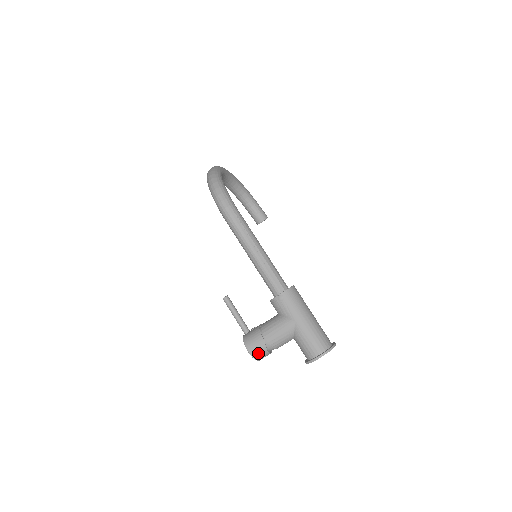
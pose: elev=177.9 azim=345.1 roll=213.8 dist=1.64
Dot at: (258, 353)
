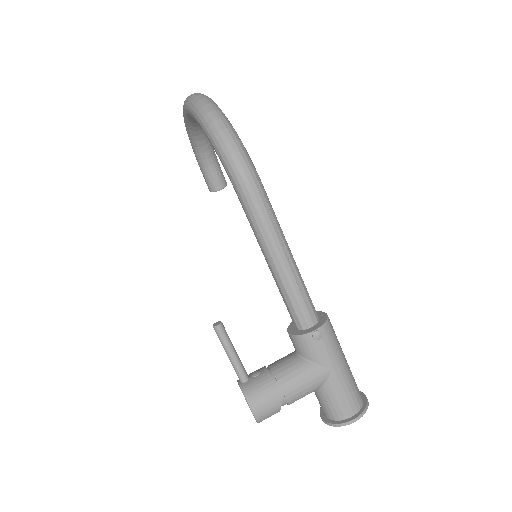
Dot at: (267, 415)
